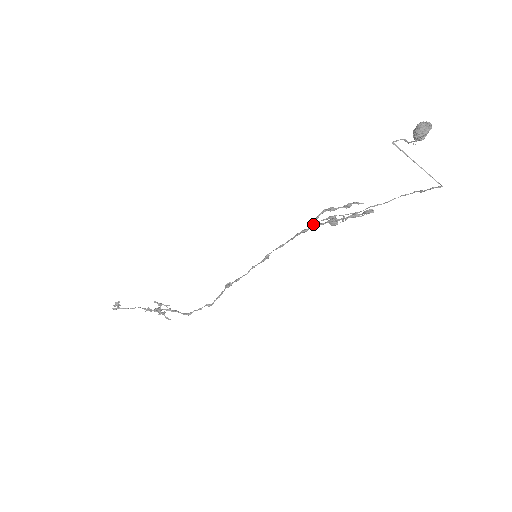
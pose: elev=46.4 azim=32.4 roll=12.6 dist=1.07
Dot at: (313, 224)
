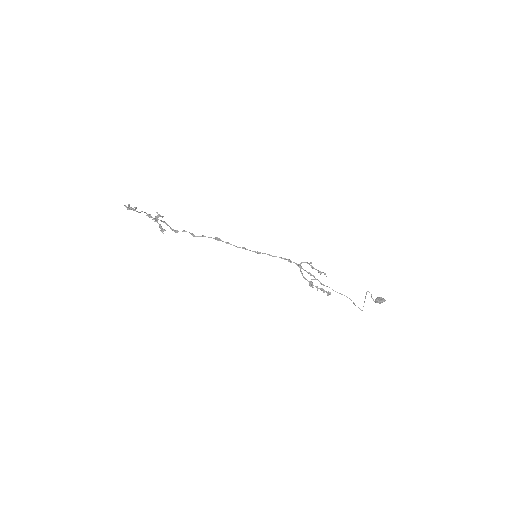
Dot at: occluded
